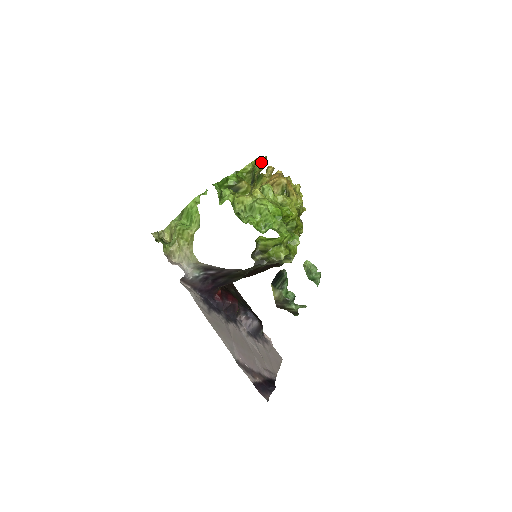
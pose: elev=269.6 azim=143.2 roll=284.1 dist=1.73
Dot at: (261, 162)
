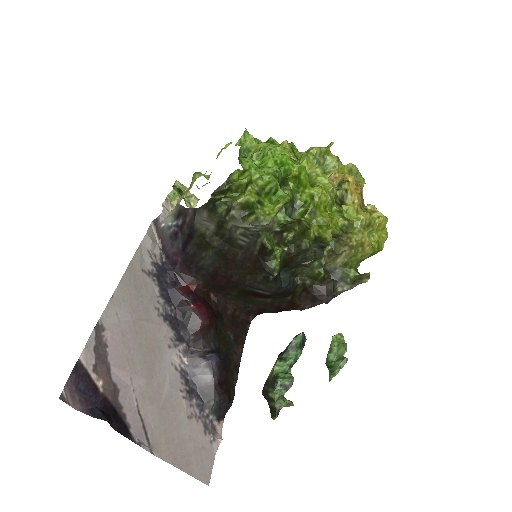
Dot at: (342, 164)
